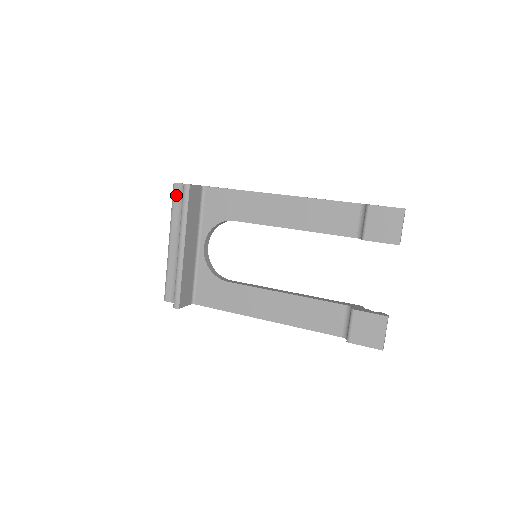
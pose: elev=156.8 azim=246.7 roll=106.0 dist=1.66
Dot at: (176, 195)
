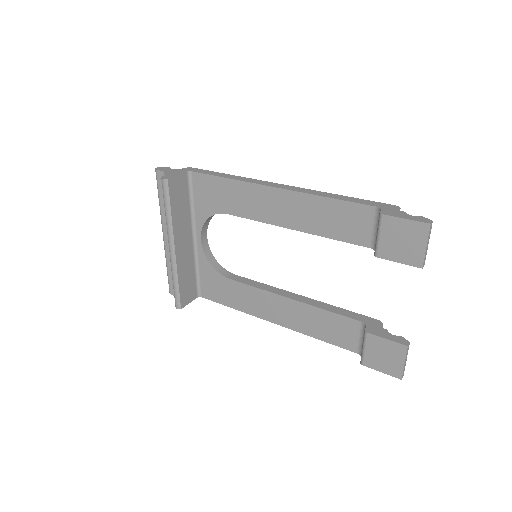
Dot at: (160, 184)
